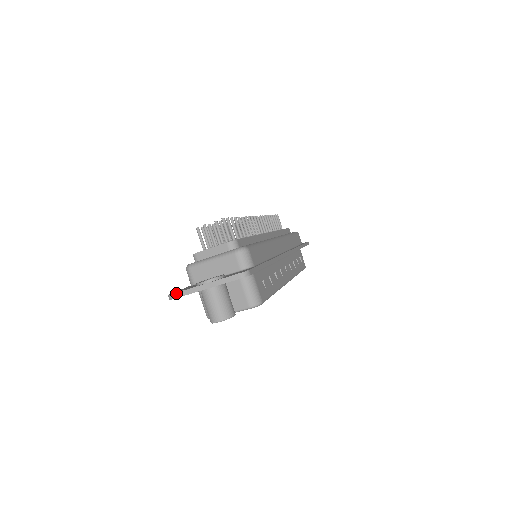
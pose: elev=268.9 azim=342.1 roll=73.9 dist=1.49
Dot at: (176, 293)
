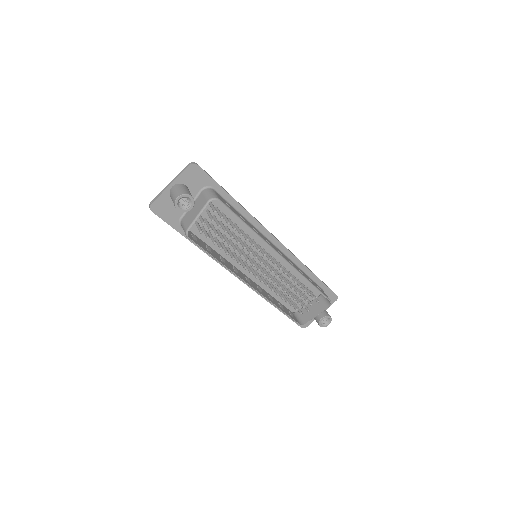
Dot at: (153, 200)
